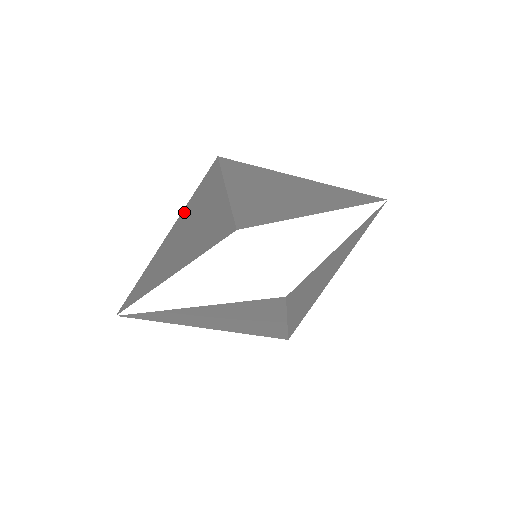
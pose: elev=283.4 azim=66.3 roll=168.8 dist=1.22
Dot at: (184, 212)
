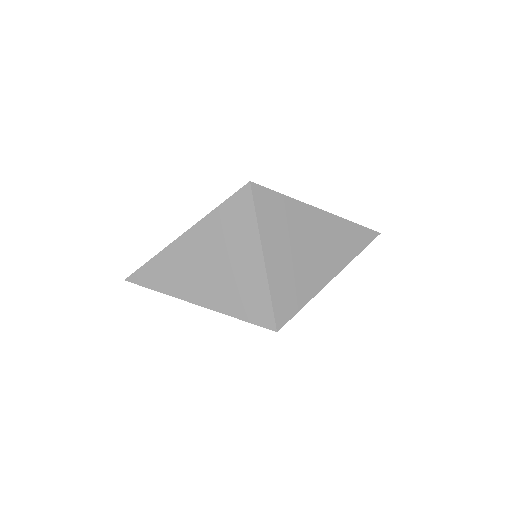
Dot at: occluded
